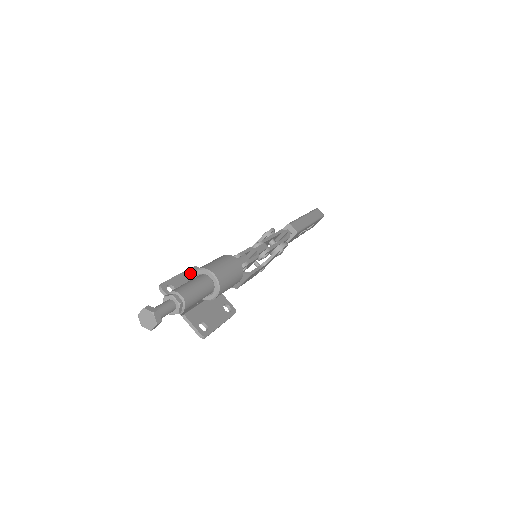
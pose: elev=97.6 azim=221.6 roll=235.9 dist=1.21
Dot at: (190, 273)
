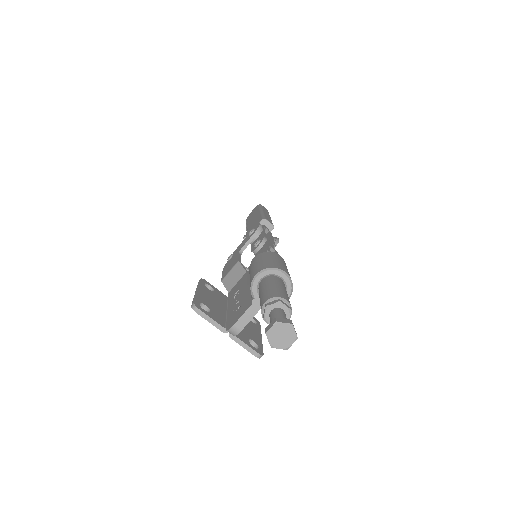
Dot at: (204, 287)
